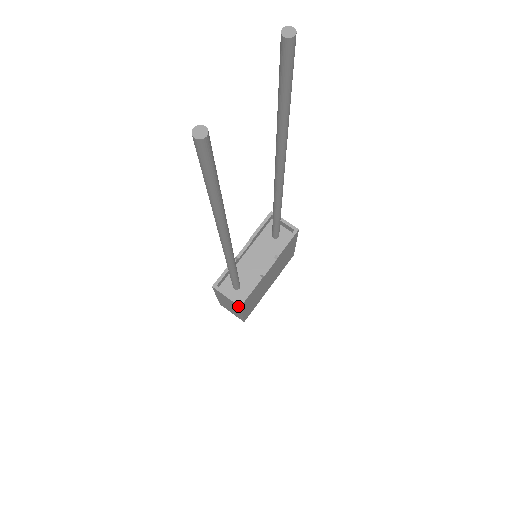
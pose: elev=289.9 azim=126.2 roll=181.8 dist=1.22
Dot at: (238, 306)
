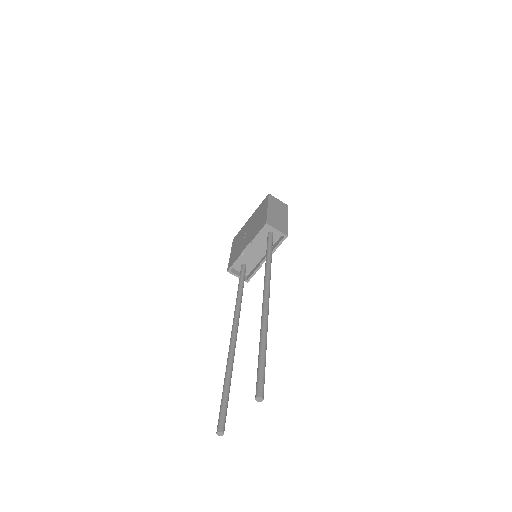
Dot at: (246, 280)
